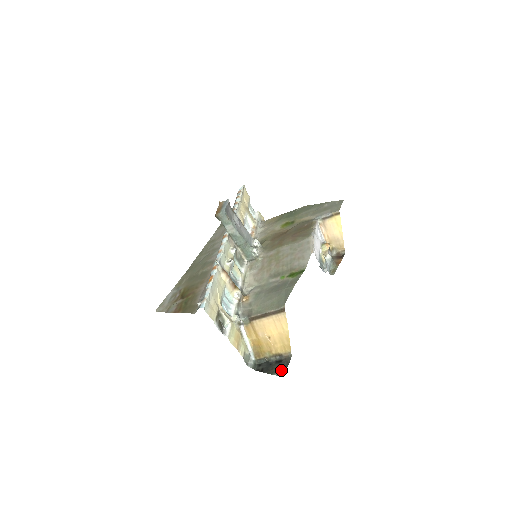
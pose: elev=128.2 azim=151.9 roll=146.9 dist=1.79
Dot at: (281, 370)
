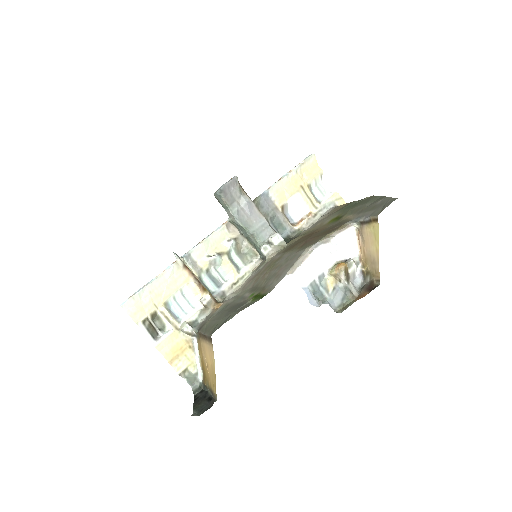
Dot at: (200, 410)
